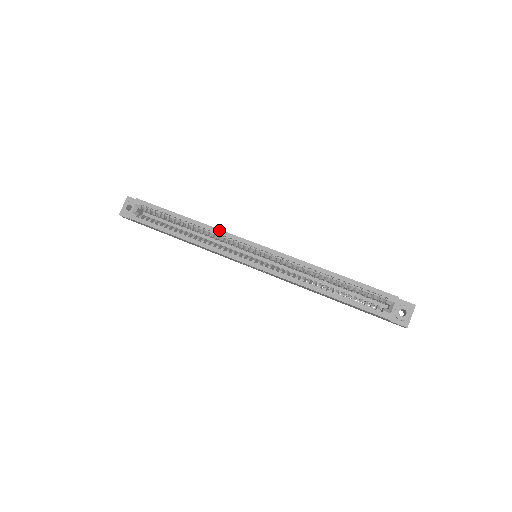
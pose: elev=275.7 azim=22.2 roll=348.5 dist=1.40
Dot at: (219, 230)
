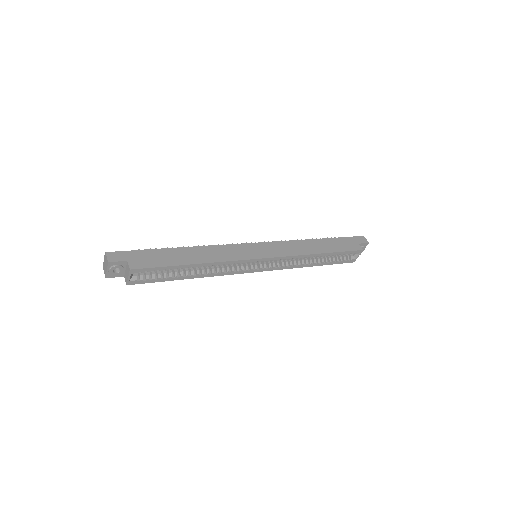
Dot at: (228, 262)
